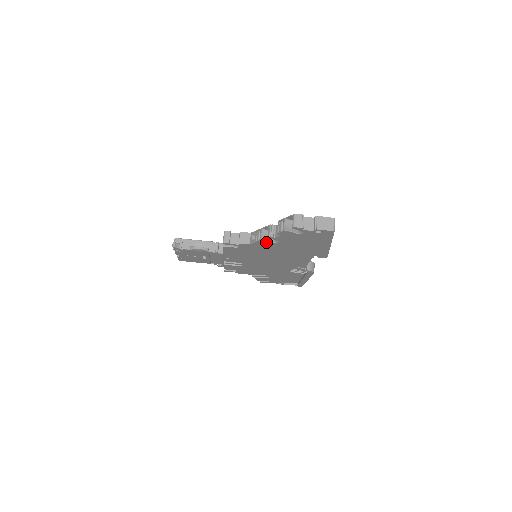
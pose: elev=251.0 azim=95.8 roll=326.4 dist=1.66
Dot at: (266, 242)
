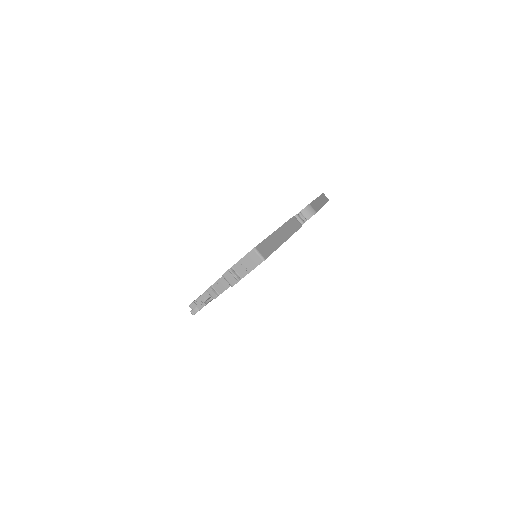
Dot at: occluded
